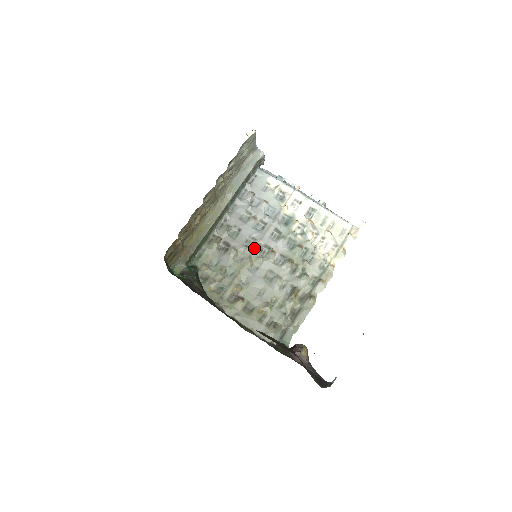
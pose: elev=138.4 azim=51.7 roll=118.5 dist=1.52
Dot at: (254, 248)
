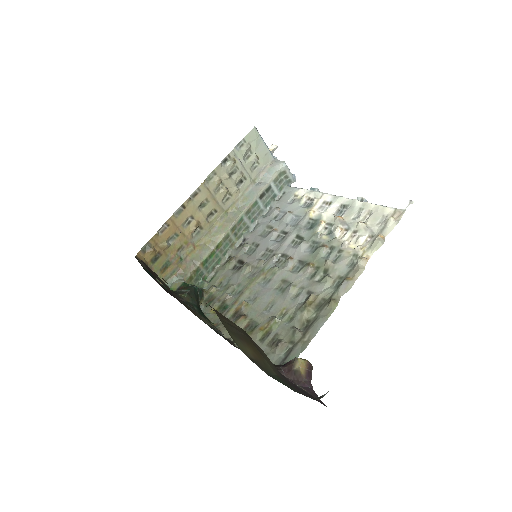
Dot at: (269, 259)
